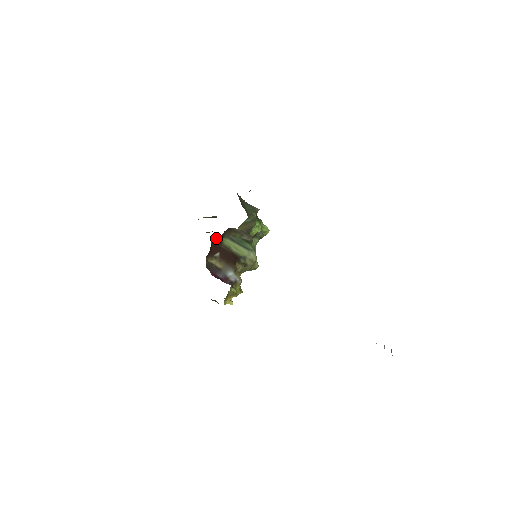
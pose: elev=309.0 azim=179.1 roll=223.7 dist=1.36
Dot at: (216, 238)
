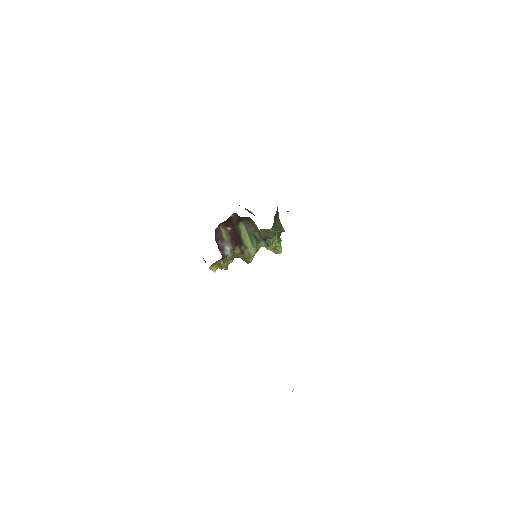
Dot at: (236, 217)
